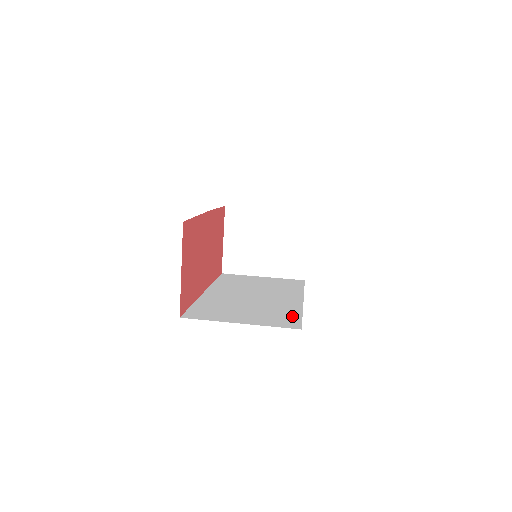
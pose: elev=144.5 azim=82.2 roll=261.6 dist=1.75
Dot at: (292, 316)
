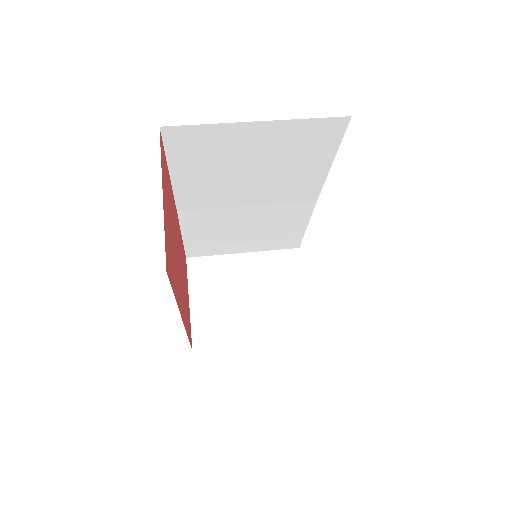
Dot at: occluded
